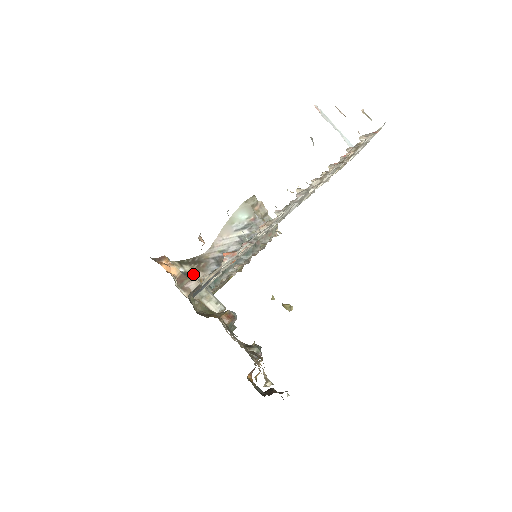
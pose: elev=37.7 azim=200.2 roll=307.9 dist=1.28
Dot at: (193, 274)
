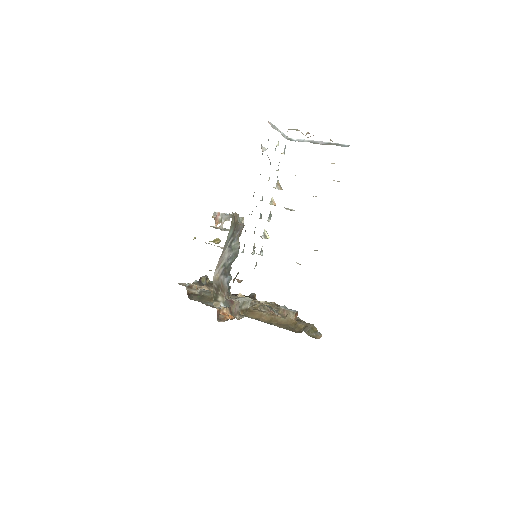
Dot at: (225, 299)
